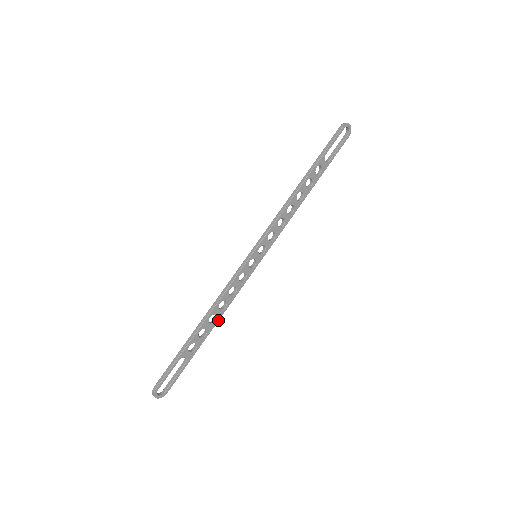
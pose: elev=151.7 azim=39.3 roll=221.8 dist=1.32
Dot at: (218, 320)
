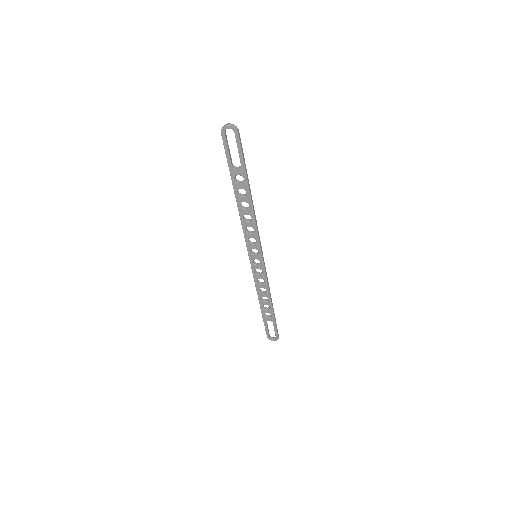
Dot at: (270, 298)
